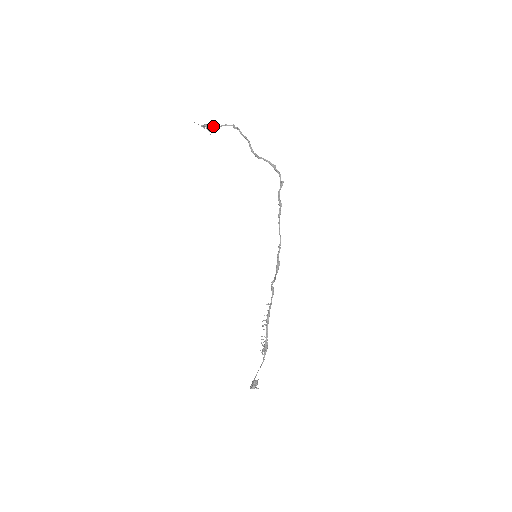
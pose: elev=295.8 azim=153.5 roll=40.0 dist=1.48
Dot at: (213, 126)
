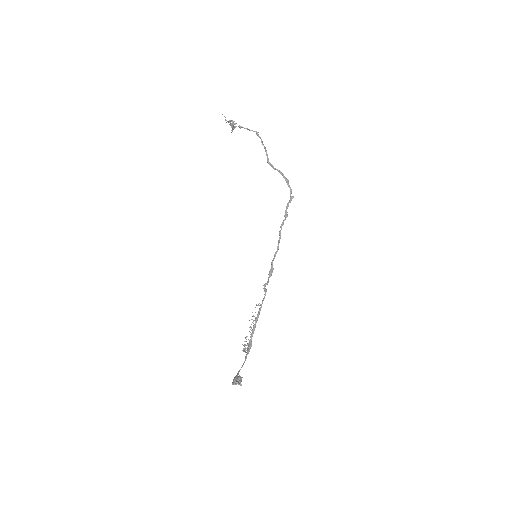
Dot at: occluded
